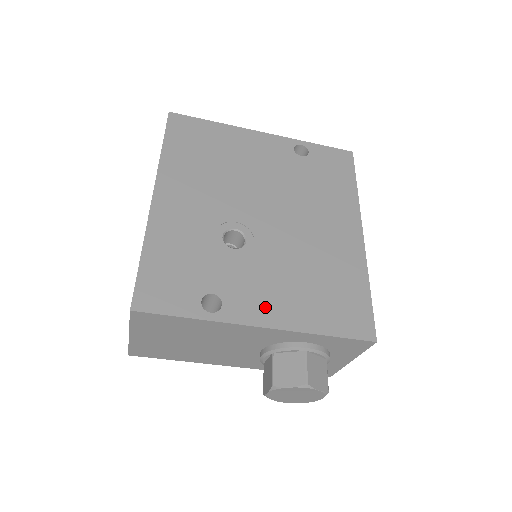
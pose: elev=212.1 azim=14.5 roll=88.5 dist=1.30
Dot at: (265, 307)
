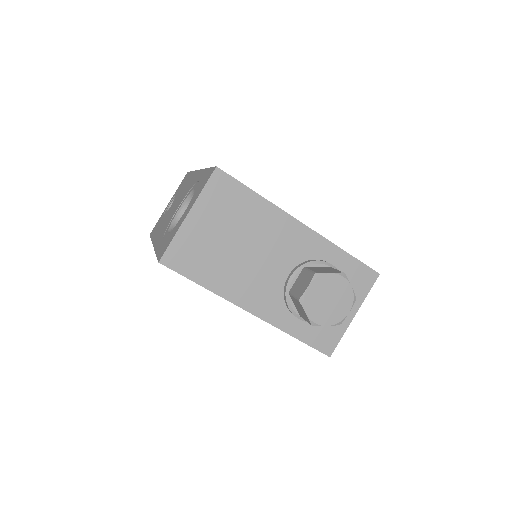
Dot at: occluded
